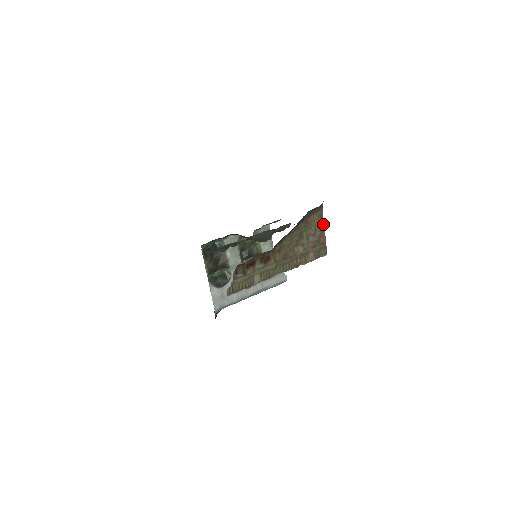
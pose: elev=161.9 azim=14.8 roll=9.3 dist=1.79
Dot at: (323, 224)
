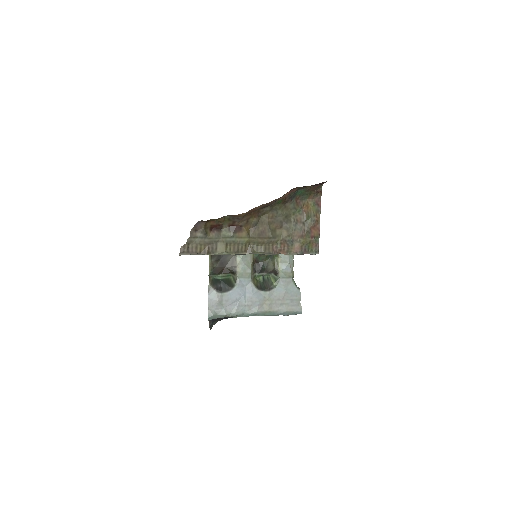
Dot at: (319, 215)
